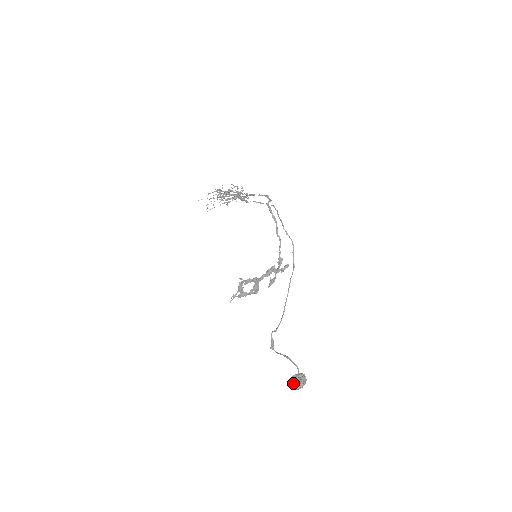
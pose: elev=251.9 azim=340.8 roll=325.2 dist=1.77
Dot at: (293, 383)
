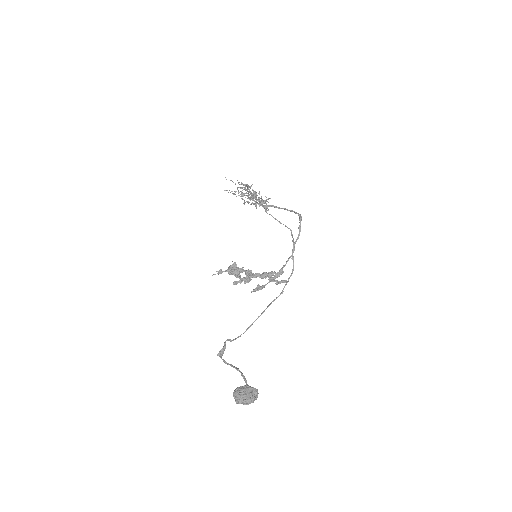
Dot at: (241, 393)
